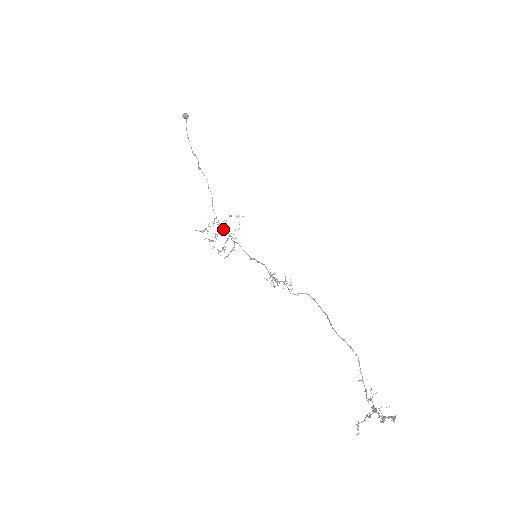
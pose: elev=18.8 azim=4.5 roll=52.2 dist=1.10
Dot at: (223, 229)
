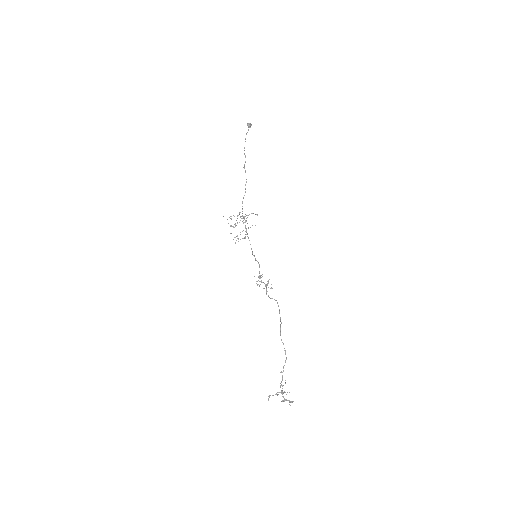
Dot at: (243, 220)
